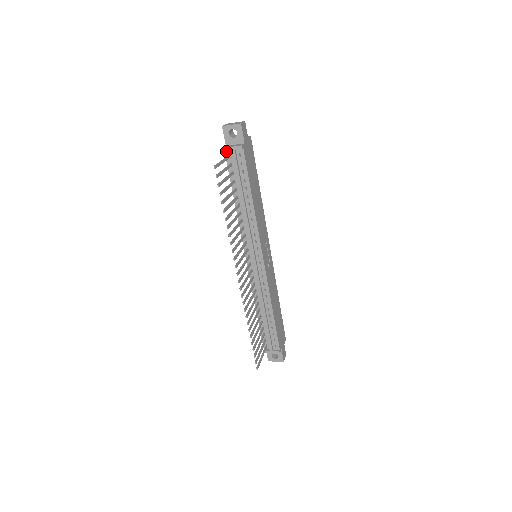
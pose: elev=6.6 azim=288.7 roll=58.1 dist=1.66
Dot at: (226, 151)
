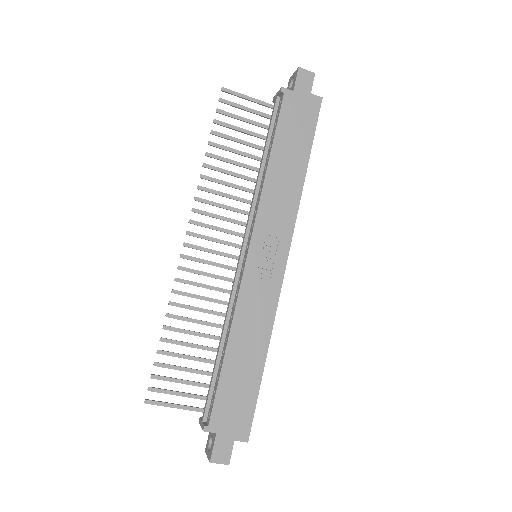
Dot at: occluded
